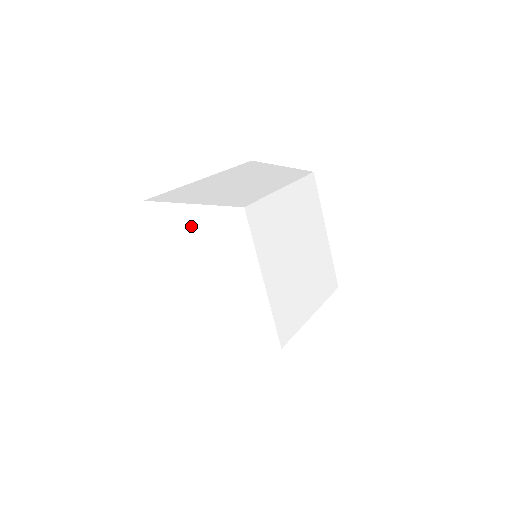
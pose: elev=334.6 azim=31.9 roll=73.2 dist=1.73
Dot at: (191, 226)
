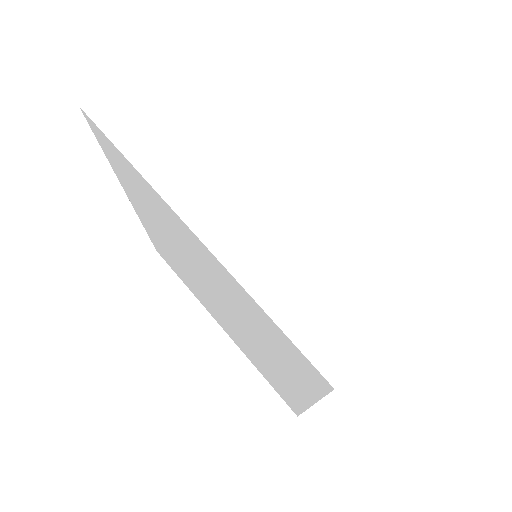
Dot at: (179, 116)
